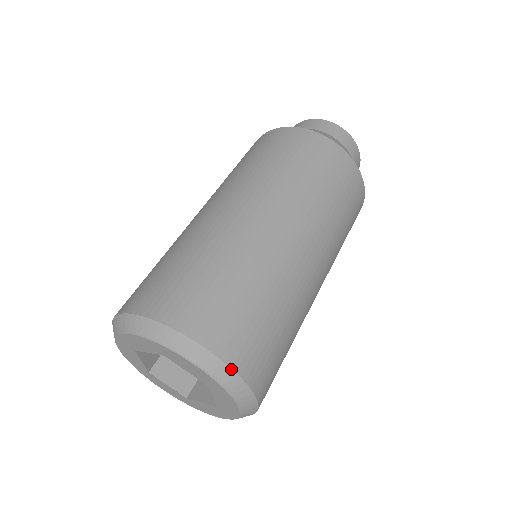
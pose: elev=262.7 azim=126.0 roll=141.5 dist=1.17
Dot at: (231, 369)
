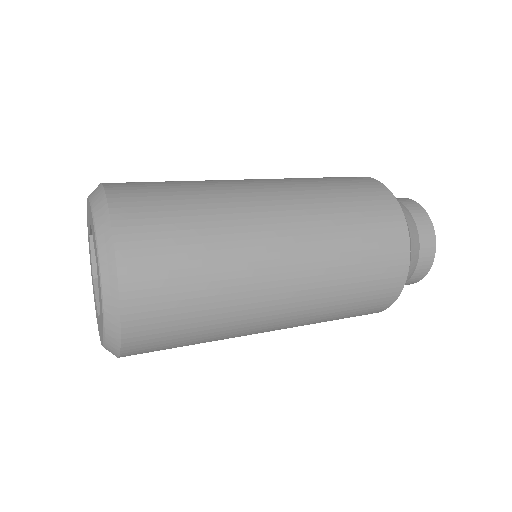
Dot at: (120, 335)
